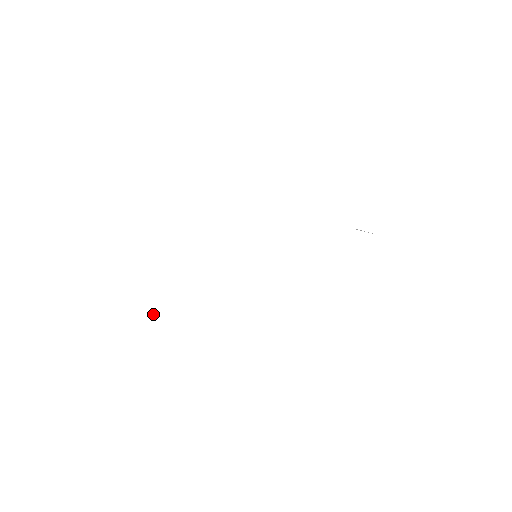
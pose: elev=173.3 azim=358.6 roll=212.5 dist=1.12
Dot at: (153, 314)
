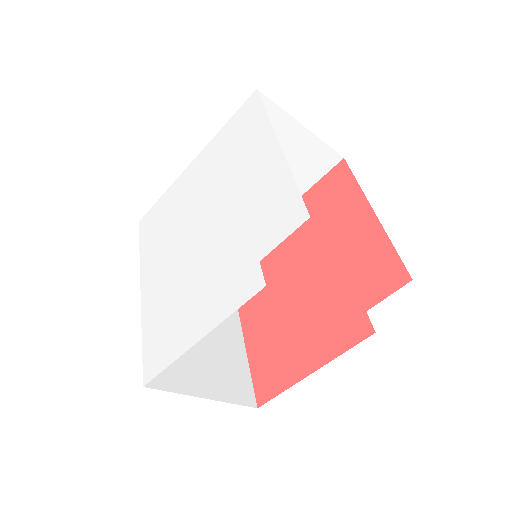
Dot at: (155, 218)
